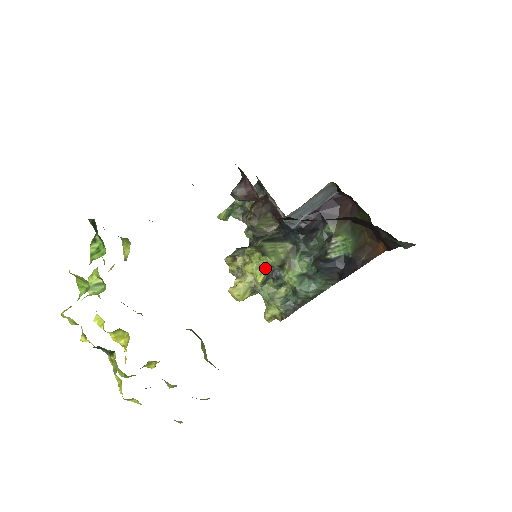
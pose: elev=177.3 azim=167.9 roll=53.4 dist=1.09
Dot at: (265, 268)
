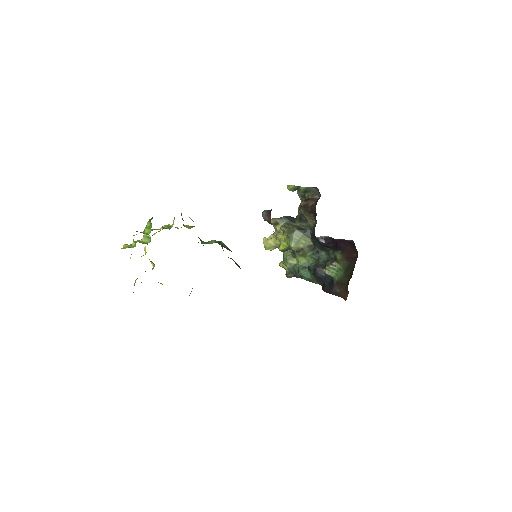
Dot at: (287, 245)
